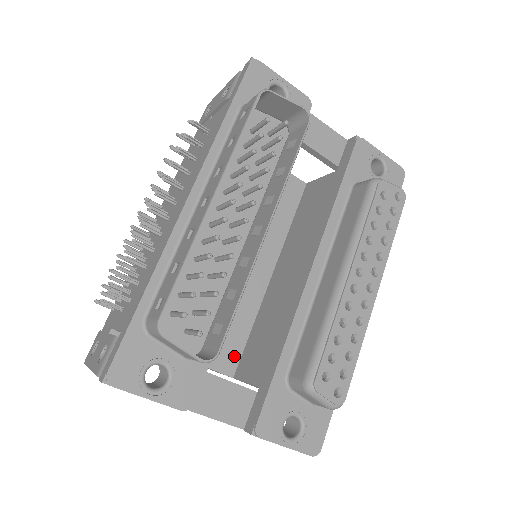
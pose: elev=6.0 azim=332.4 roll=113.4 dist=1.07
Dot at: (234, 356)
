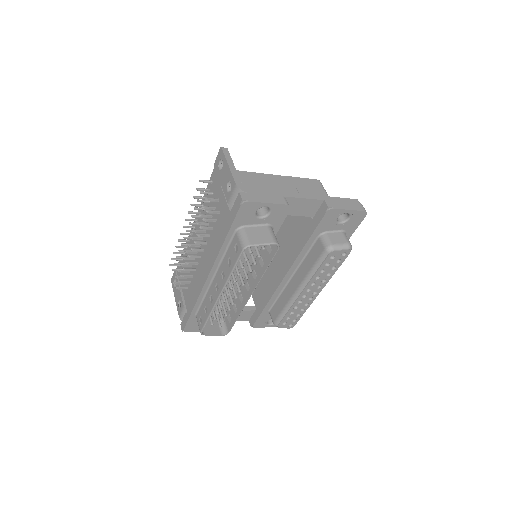
Dot at: occluded
